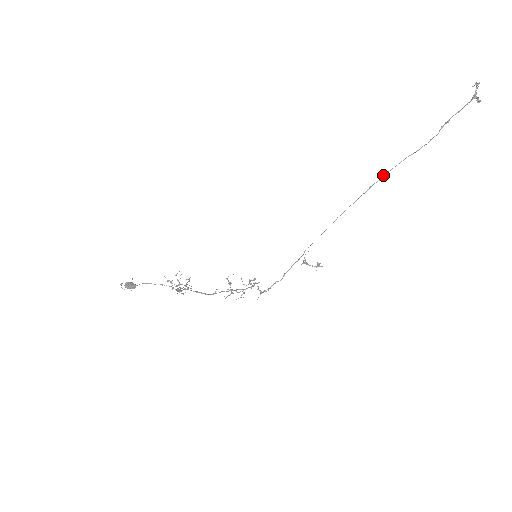
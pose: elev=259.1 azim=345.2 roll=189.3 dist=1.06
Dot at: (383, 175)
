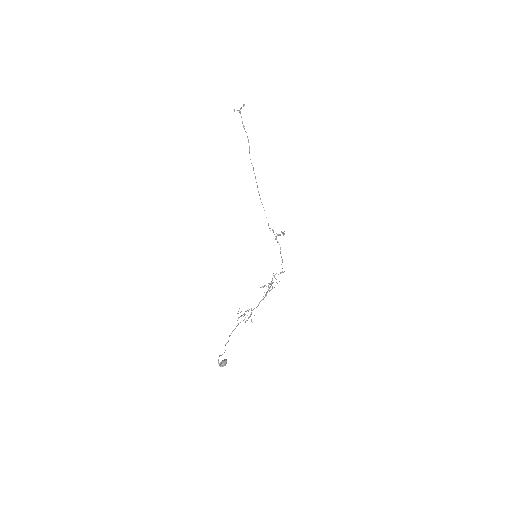
Dot at: occluded
